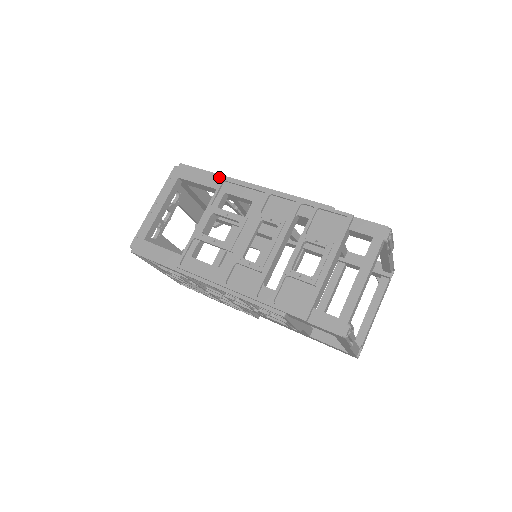
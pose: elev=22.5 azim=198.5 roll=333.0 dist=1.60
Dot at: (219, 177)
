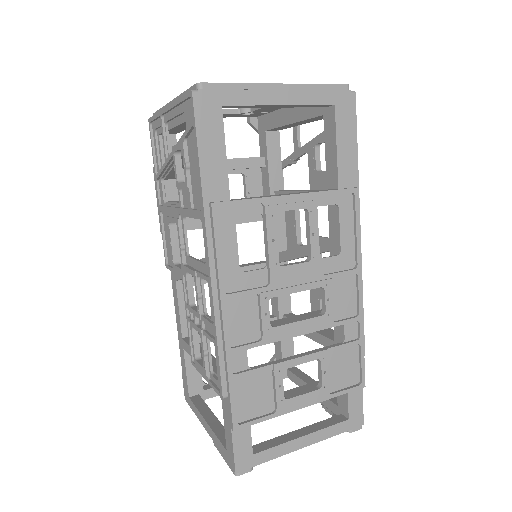
Dot at: (355, 178)
